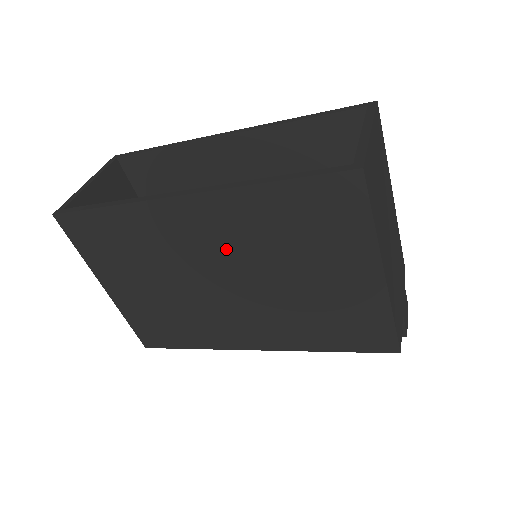
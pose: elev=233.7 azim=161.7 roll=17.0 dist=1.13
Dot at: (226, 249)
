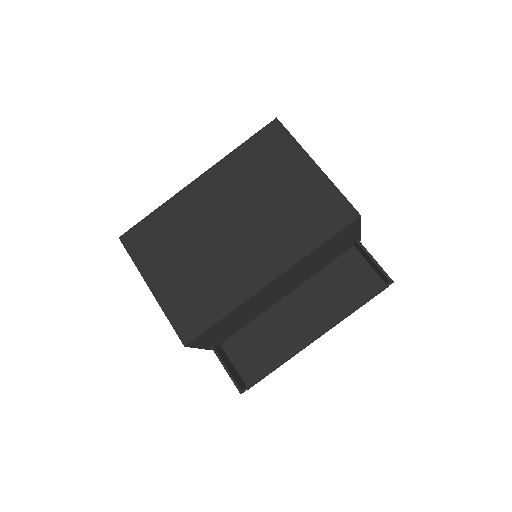
Dot at: (228, 199)
